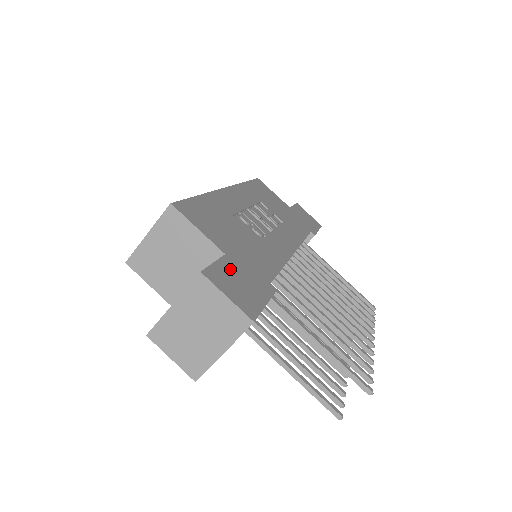
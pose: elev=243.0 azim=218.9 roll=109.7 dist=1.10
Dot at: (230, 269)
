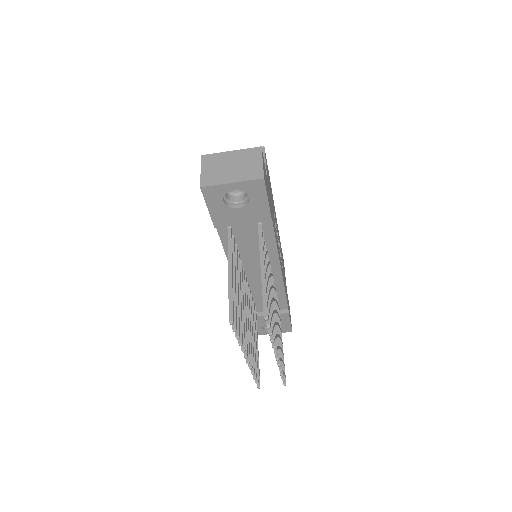
Dot at: (266, 177)
